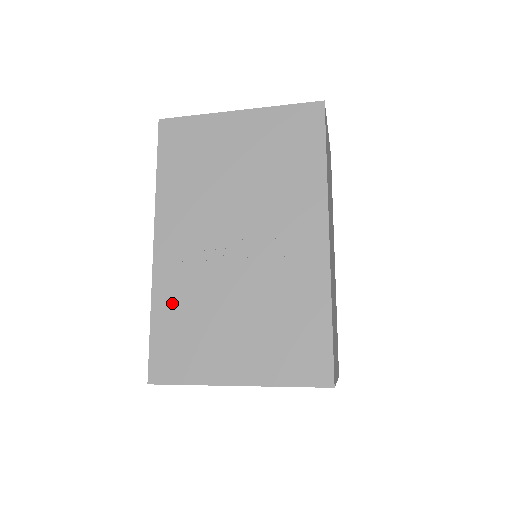
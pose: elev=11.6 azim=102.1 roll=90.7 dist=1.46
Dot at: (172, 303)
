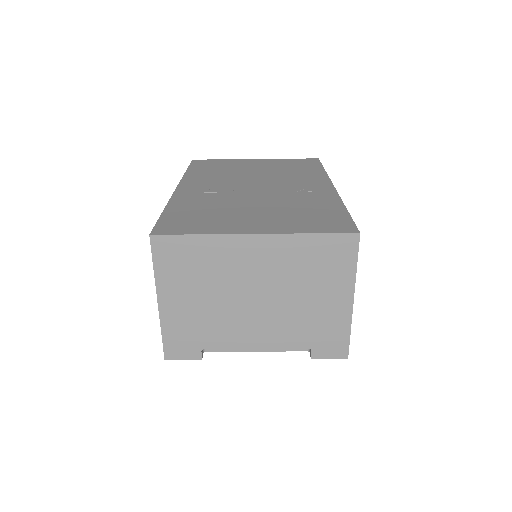
Dot at: (189, 205)
